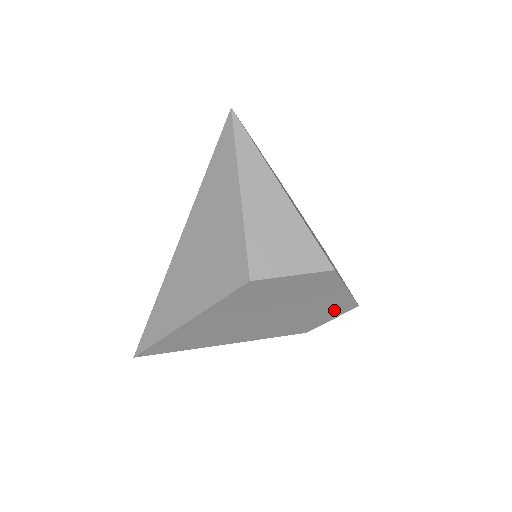
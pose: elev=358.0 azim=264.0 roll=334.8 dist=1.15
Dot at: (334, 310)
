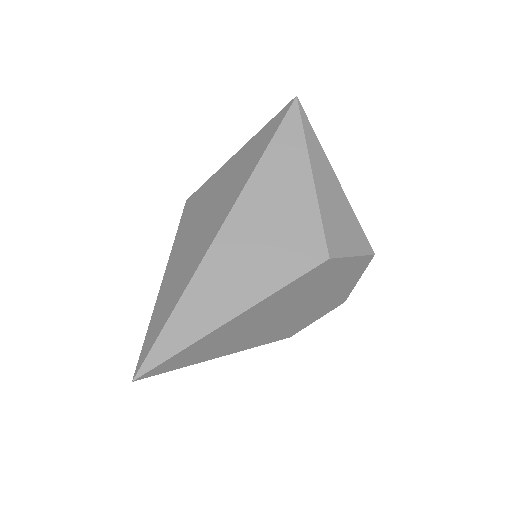
Dot at: (330, 306)
